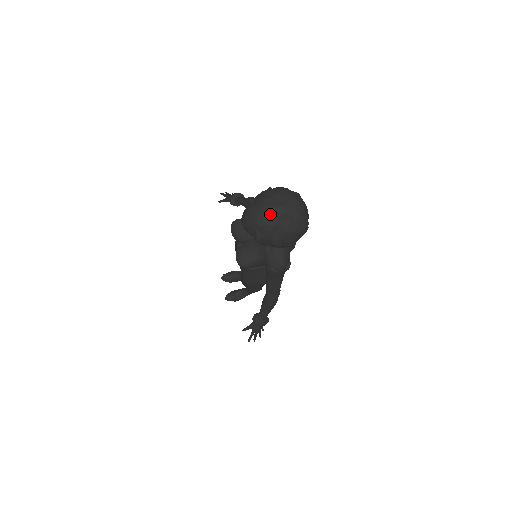
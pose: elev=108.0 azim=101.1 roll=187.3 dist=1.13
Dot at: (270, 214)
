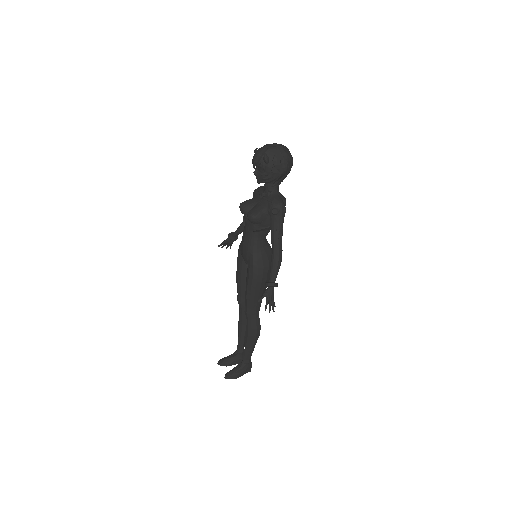
Dot at: (270, 146)
